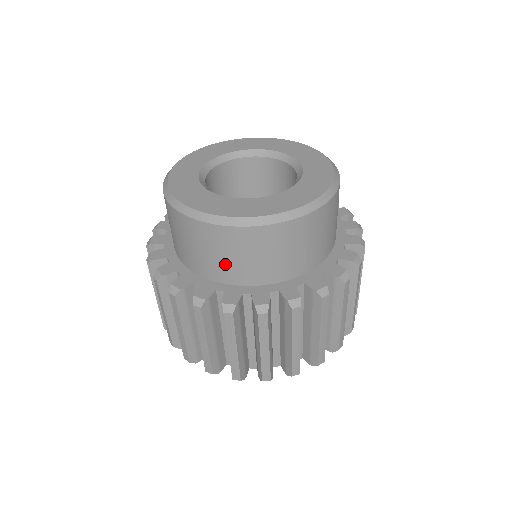
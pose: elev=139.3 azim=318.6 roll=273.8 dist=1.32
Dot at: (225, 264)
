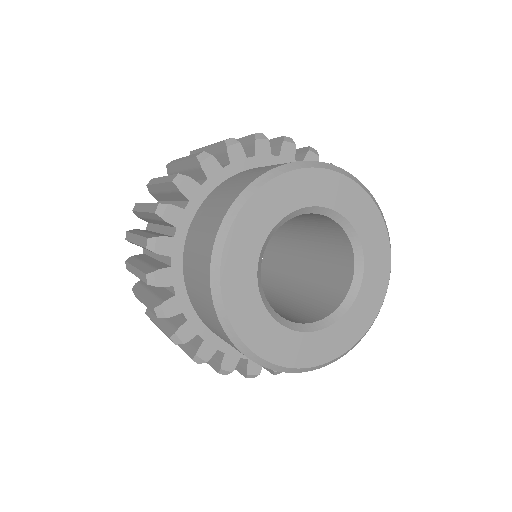
Dot at: occluded
